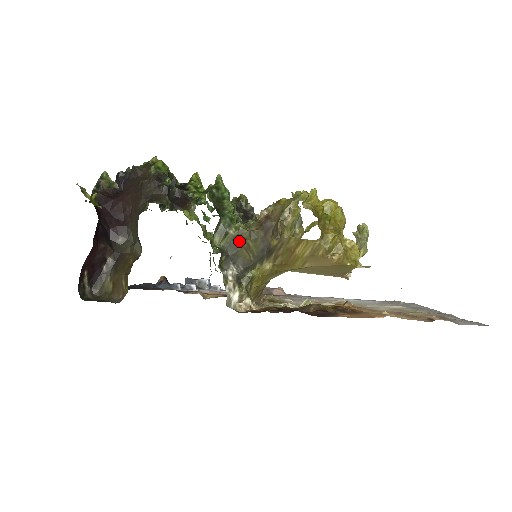
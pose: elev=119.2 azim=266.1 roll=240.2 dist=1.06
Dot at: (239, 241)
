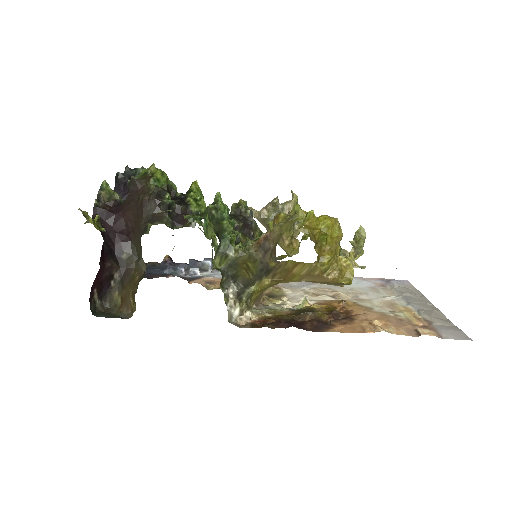
Dot at: (239, 262)
